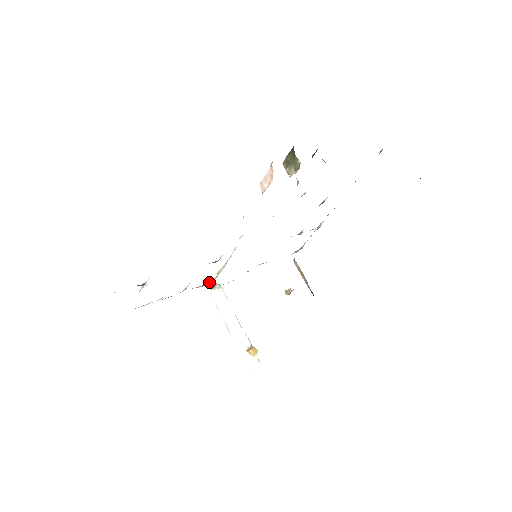
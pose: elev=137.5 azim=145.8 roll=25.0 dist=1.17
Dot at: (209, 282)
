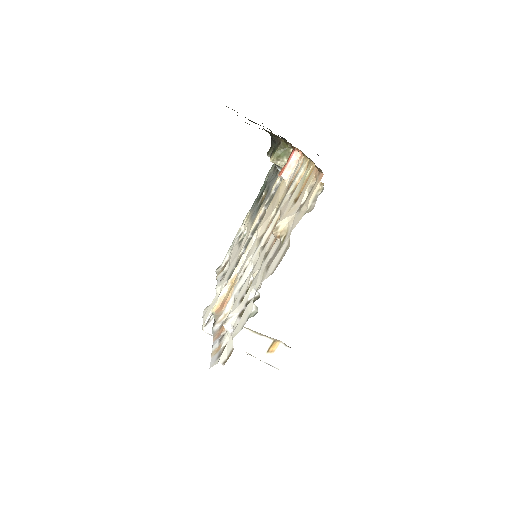
Dot at: (216, 311)
